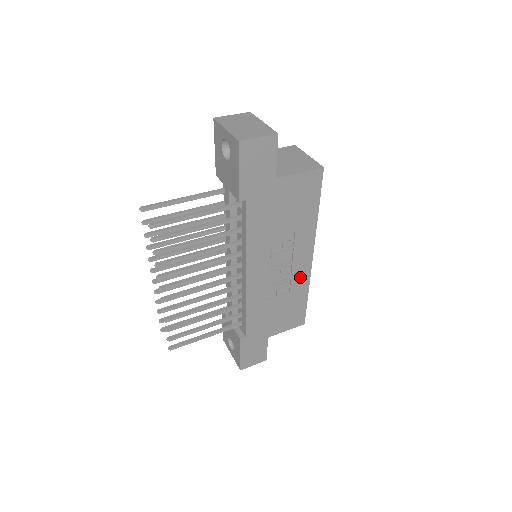
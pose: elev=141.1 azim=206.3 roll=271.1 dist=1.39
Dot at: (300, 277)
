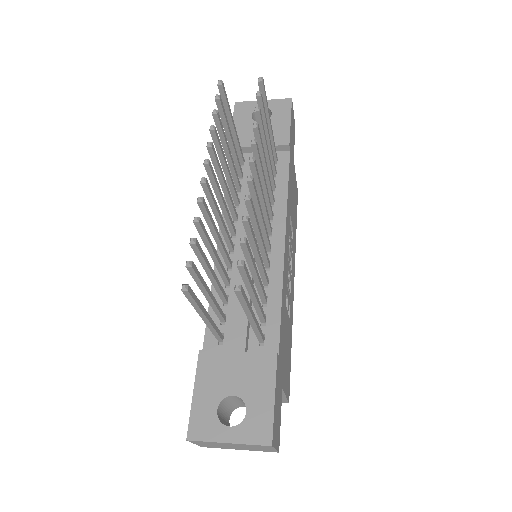
Dot at: (291, 304)
